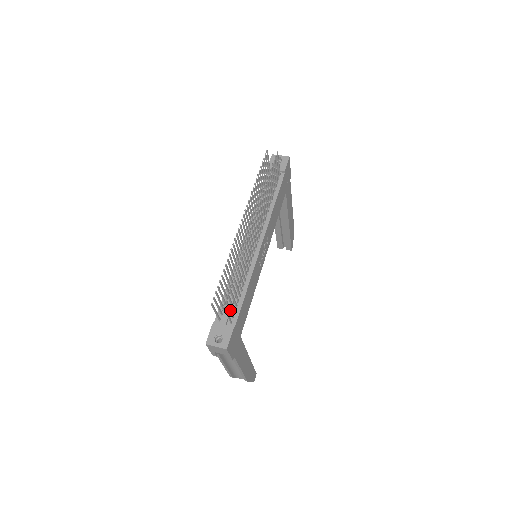
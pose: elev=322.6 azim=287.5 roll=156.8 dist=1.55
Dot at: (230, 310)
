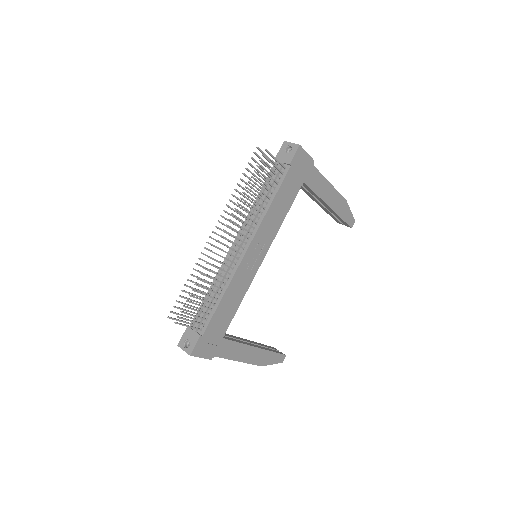
Dot at: occluded
